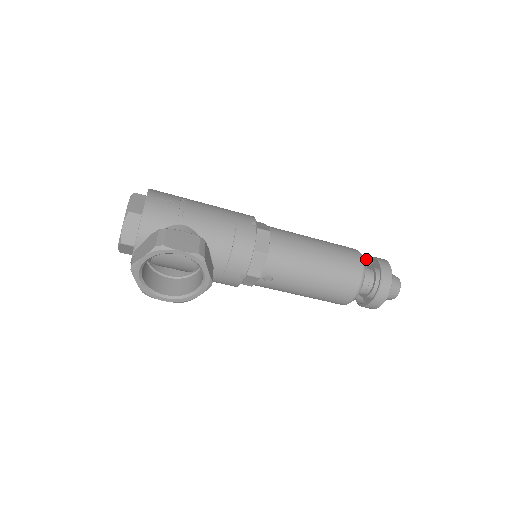
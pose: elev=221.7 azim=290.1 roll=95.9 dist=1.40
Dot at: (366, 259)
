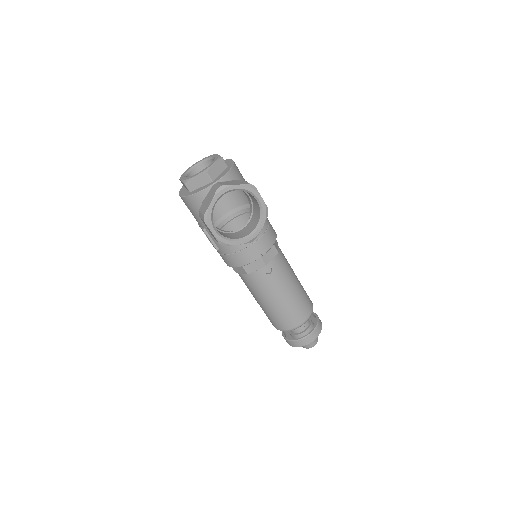
Dot at: occluded
